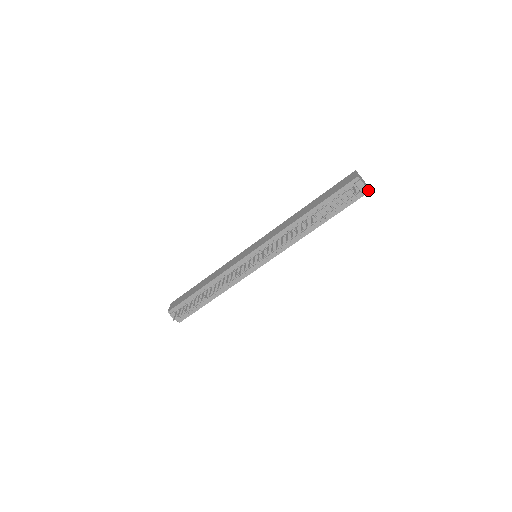
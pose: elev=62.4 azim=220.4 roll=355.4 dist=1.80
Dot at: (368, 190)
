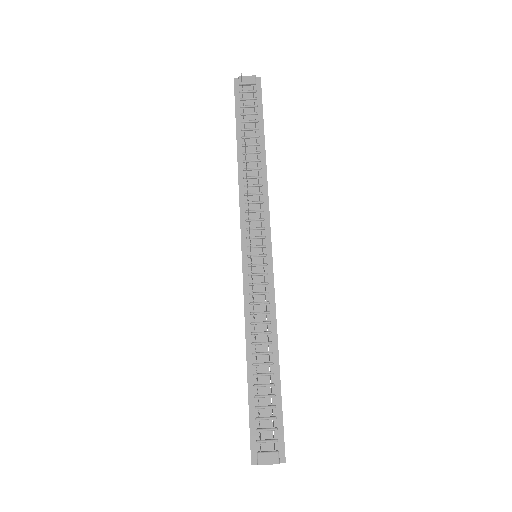
Dot at: (258, 78)
